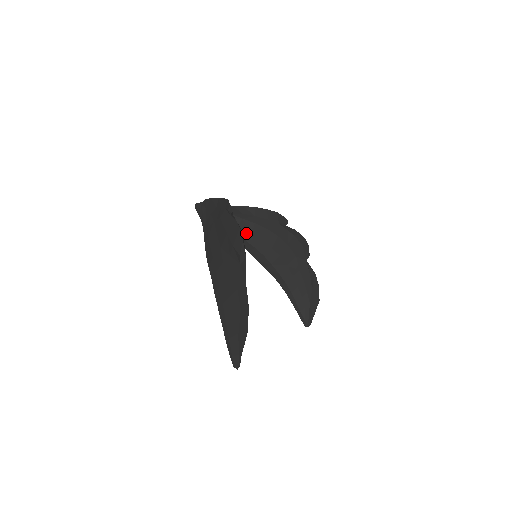
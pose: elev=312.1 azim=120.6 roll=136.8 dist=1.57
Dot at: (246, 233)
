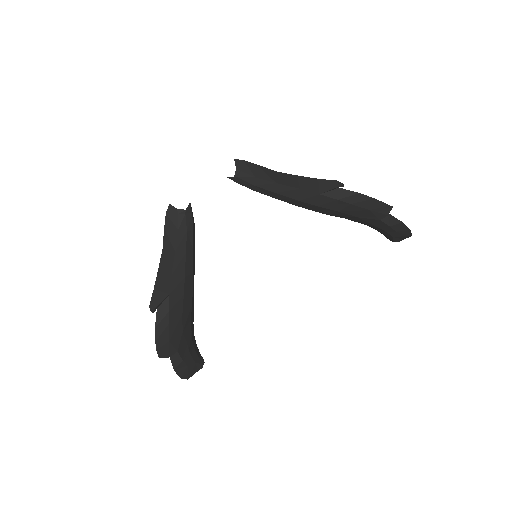
Dot at: (267, 195)
